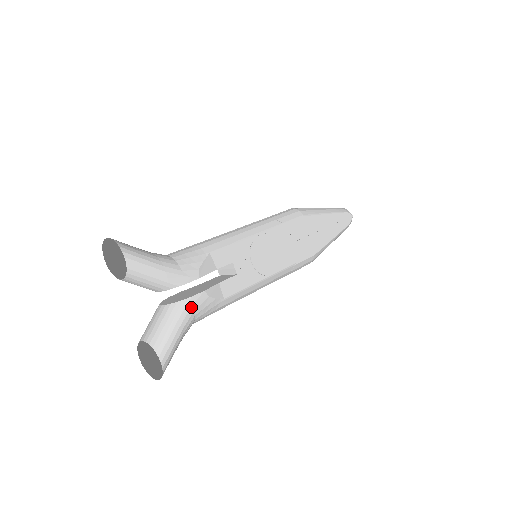
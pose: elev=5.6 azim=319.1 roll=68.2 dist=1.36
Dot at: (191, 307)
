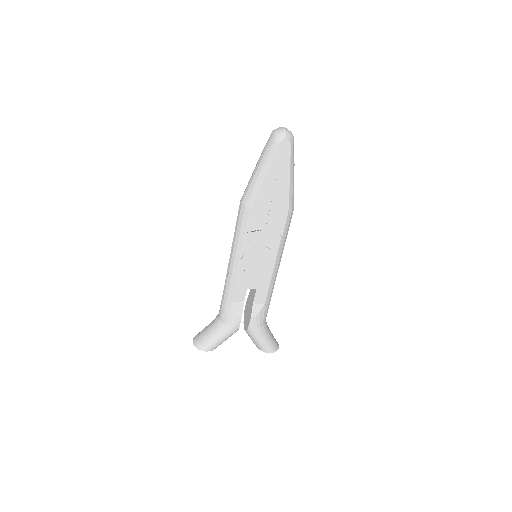
Dot at: (254, 329)
